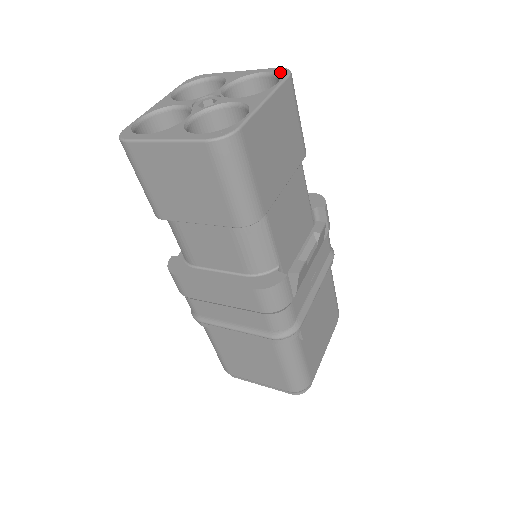
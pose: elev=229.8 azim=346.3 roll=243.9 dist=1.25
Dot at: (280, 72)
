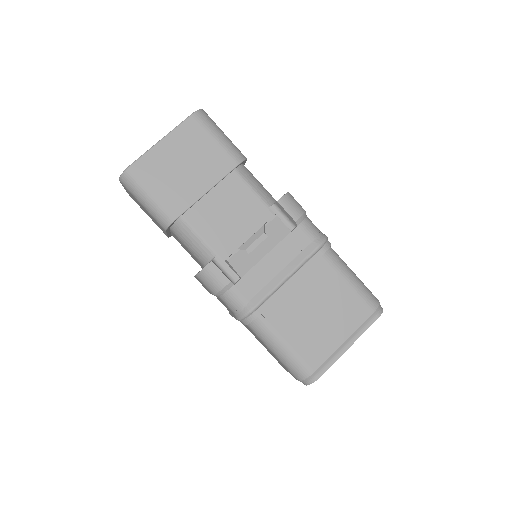
Dot at: occluded
